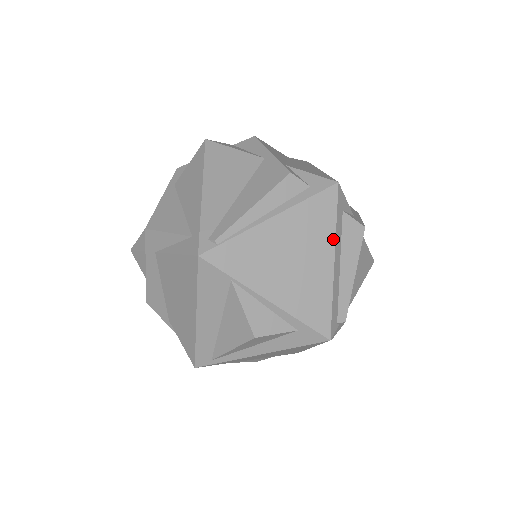
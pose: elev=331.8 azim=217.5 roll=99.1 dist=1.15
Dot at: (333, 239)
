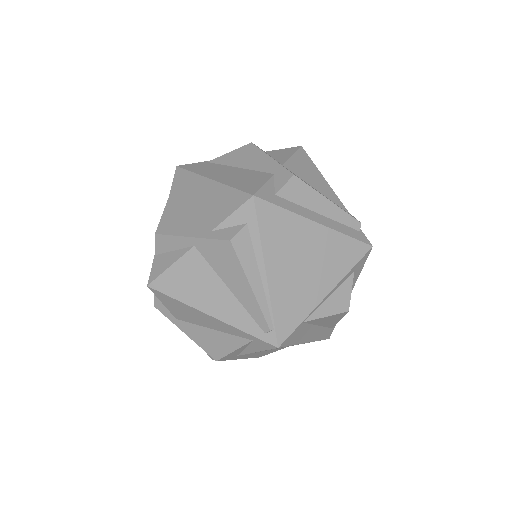
Dot at: (299, 218)
